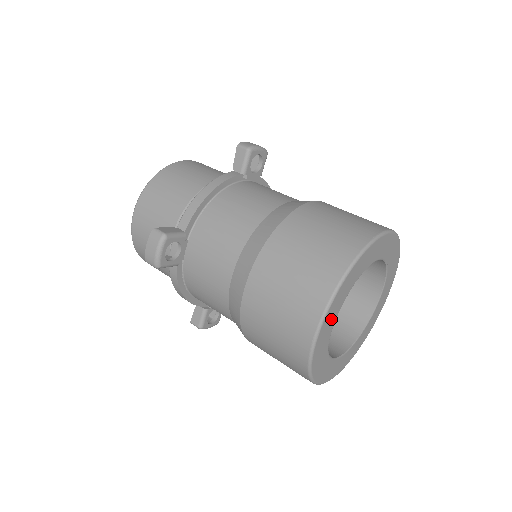
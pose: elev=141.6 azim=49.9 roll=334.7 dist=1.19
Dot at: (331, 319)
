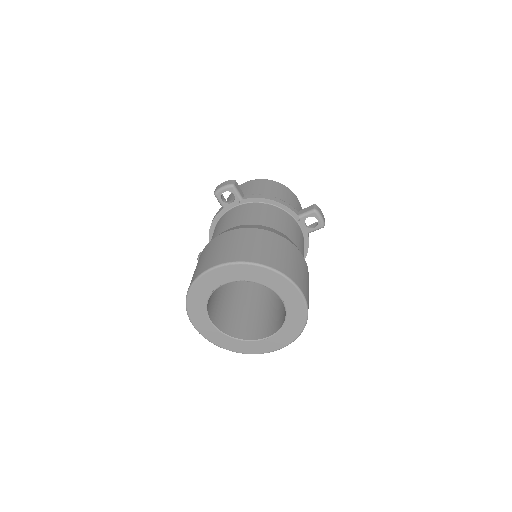
Dot at: (224, 276)
